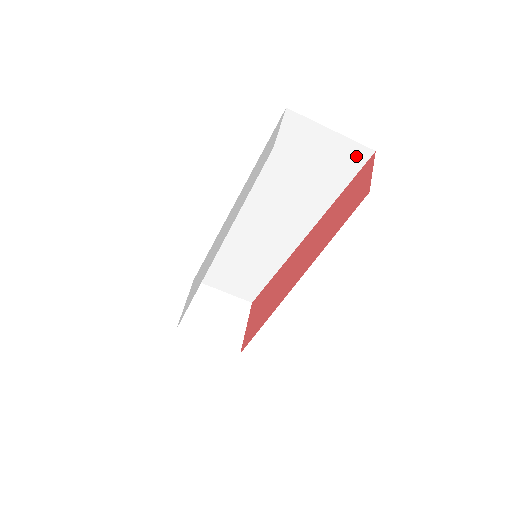
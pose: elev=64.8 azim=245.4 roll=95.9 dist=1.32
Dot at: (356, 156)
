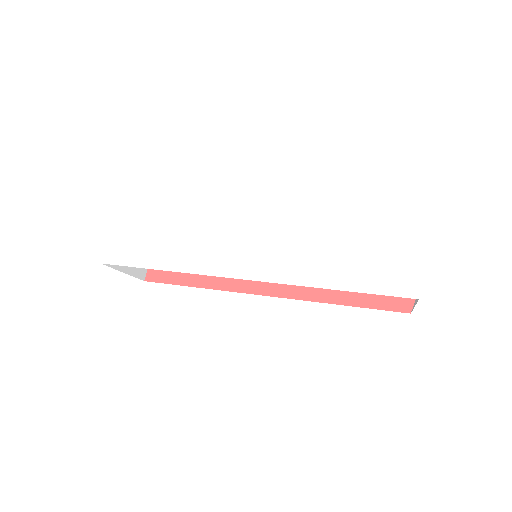
Dot at: occluded
